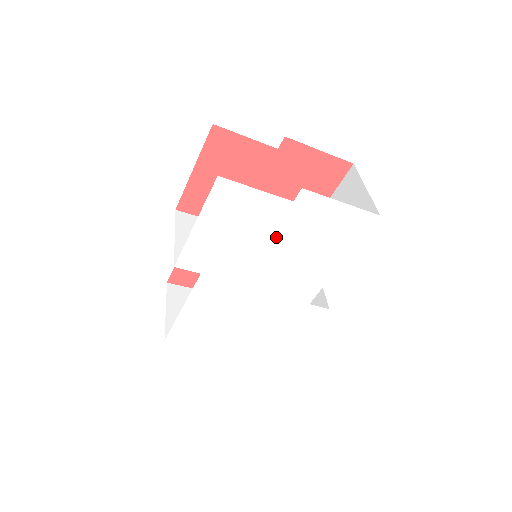
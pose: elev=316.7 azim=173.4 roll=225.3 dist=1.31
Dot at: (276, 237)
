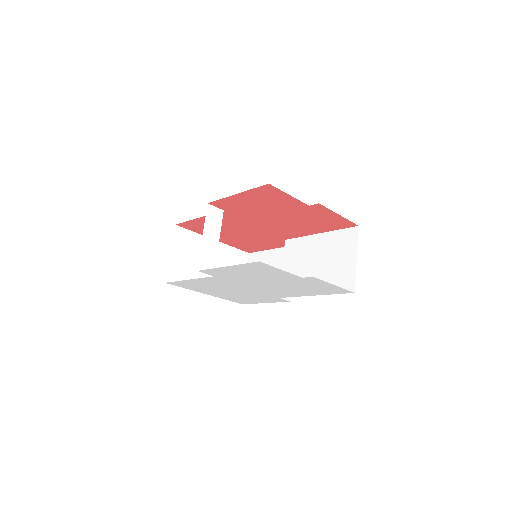
Dot at: (279, 281)
